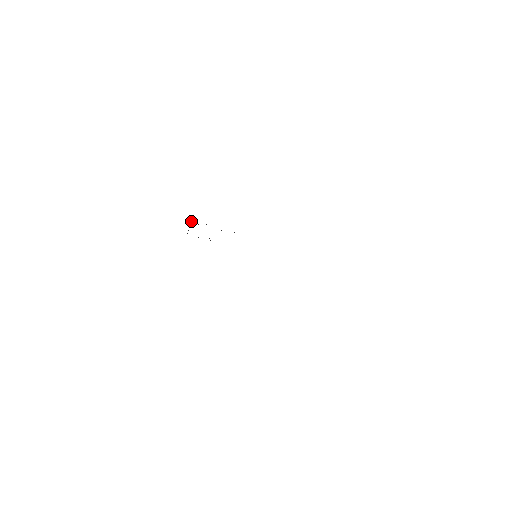
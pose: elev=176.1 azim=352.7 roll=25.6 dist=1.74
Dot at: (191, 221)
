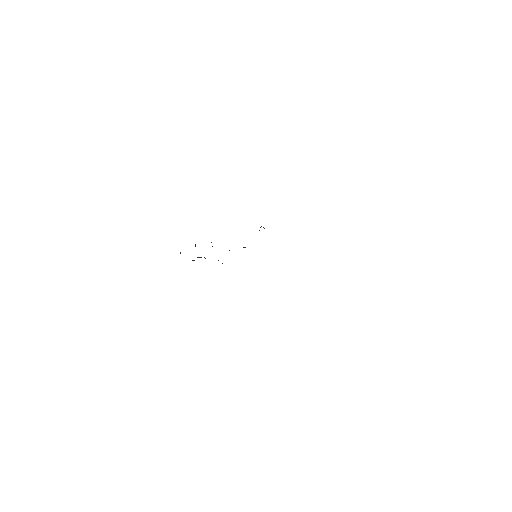
Dot at: occluded
